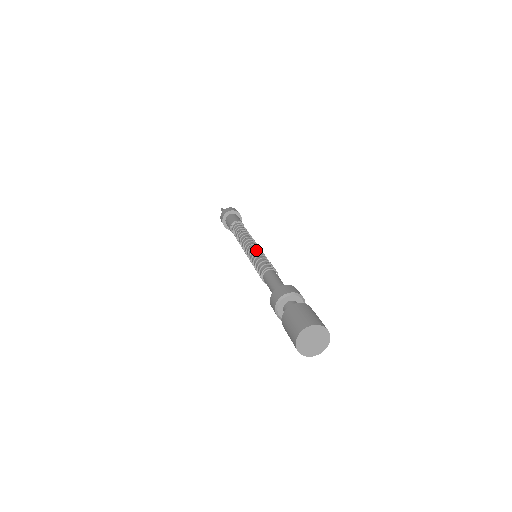
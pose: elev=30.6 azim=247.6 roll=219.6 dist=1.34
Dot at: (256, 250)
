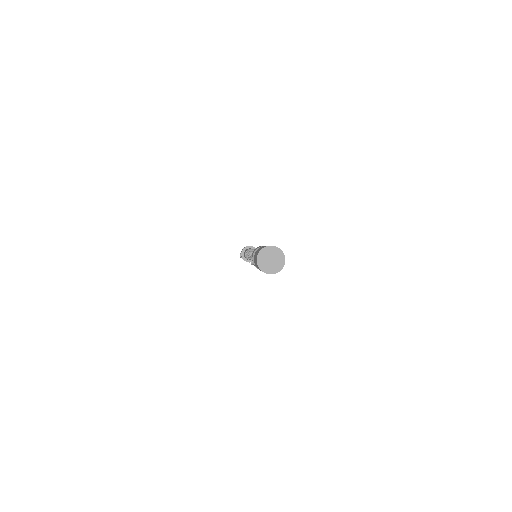
Dot at: occluded
